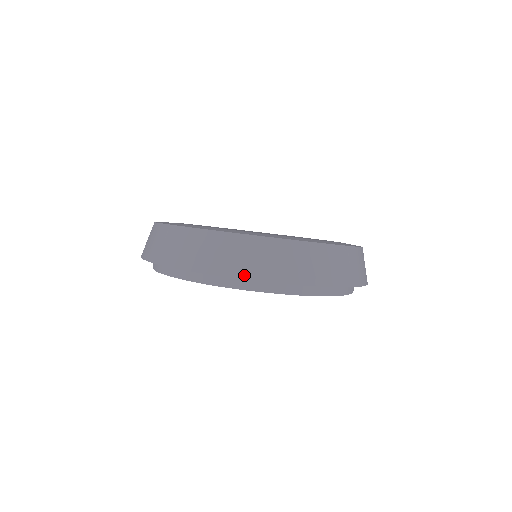
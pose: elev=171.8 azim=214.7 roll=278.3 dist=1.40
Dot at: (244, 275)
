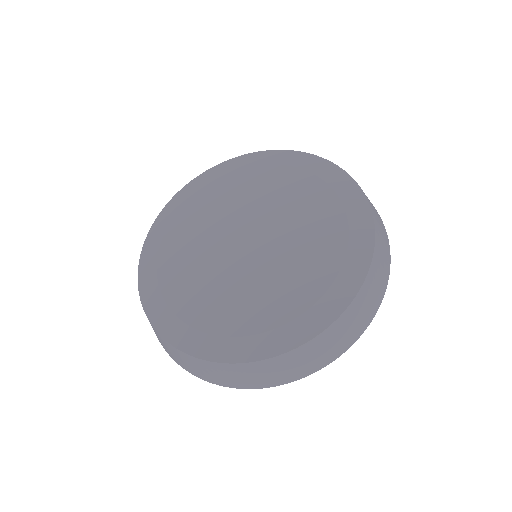
Dot at: (197, 375)
